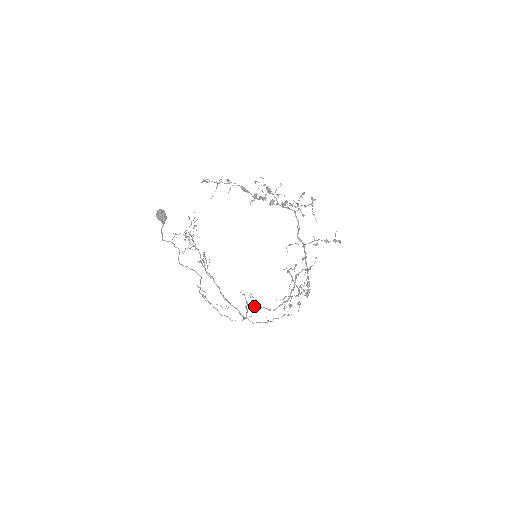
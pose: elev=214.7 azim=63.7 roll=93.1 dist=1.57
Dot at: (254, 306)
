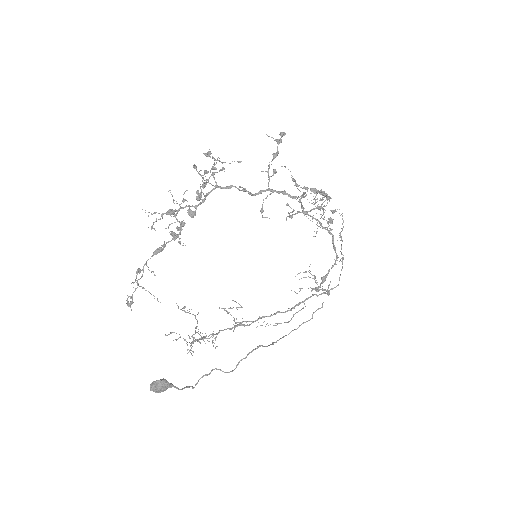
Dot at: (322, 283)
